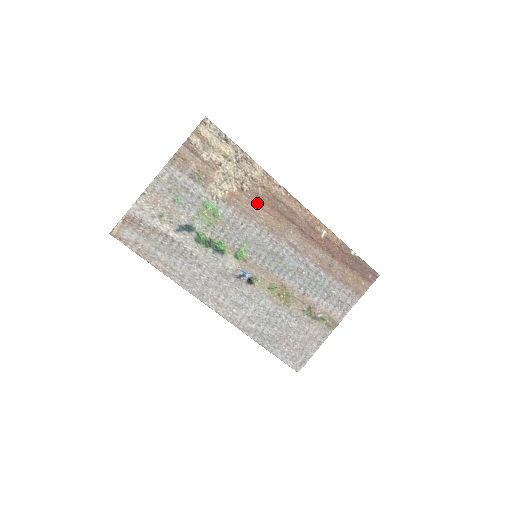
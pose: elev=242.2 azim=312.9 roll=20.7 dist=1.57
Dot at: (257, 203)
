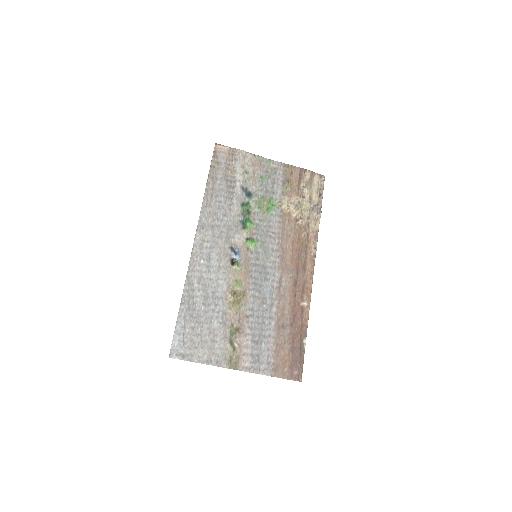
Dot at: (294, 237)
